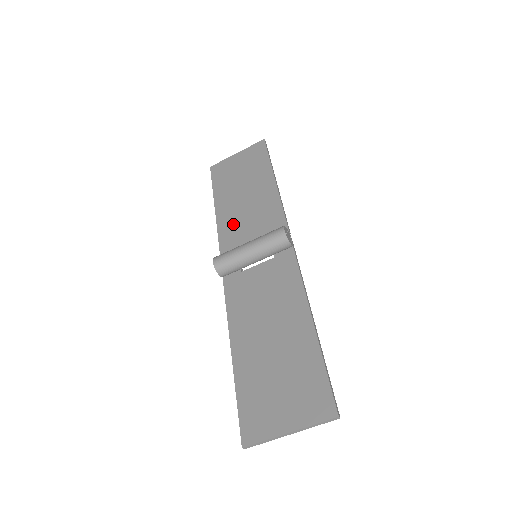
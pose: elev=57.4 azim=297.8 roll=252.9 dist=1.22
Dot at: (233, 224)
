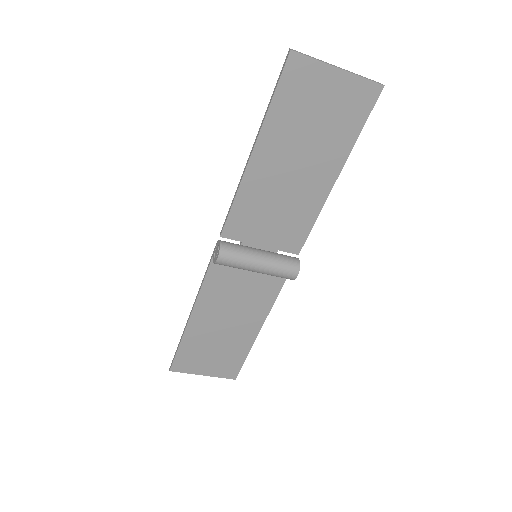
Dot at: (258, 200)
